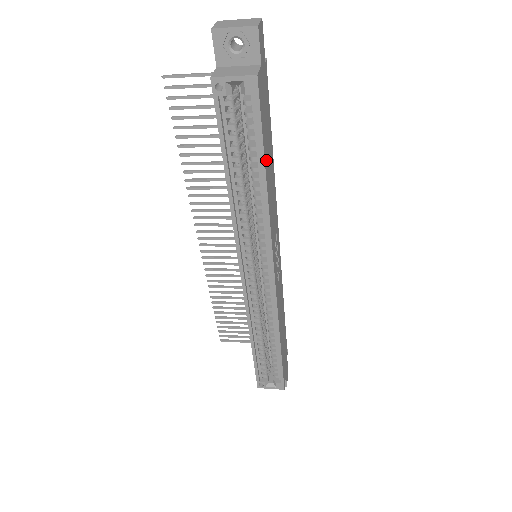
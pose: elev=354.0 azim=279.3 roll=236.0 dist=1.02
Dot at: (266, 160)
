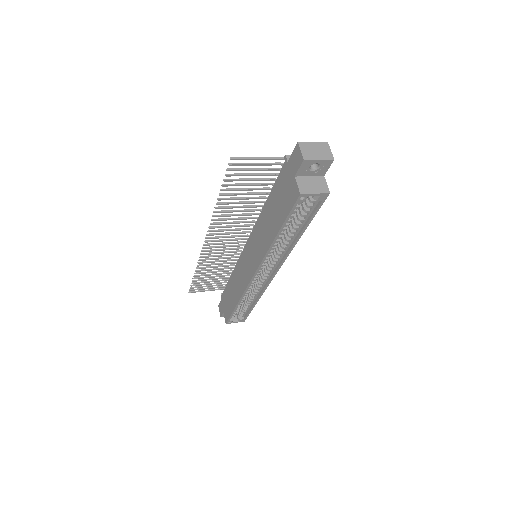
Dot at: occluded
